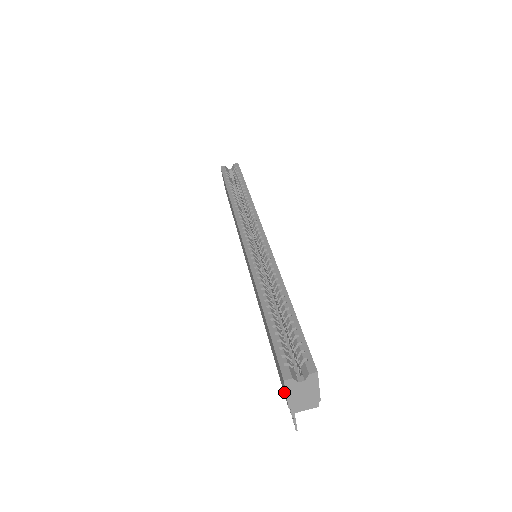
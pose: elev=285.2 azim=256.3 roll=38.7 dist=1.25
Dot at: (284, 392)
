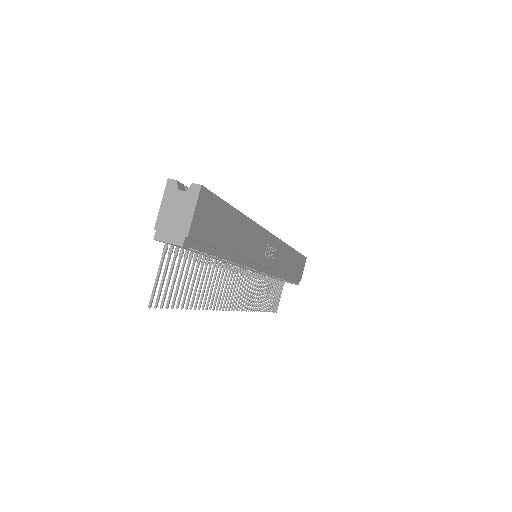
Dot at: occluded
